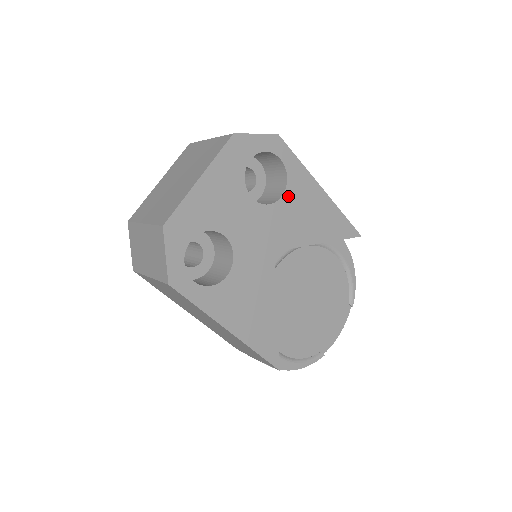
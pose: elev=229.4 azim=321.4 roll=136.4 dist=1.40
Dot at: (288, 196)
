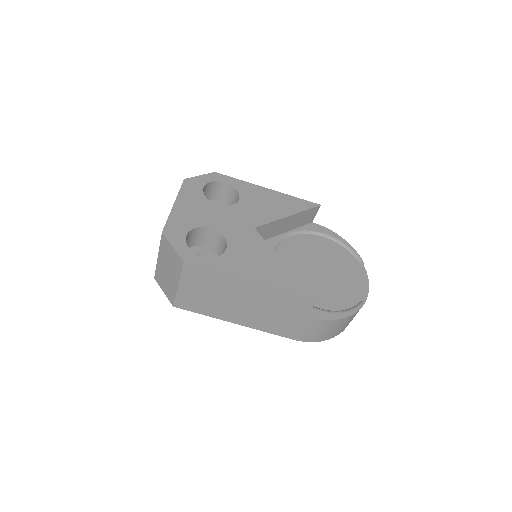
Dot at: (244, 198)
